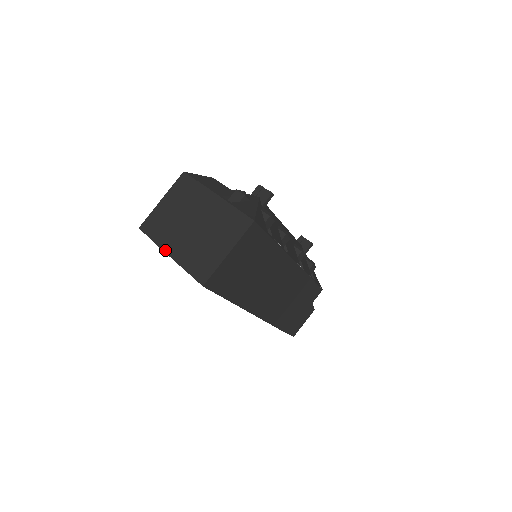
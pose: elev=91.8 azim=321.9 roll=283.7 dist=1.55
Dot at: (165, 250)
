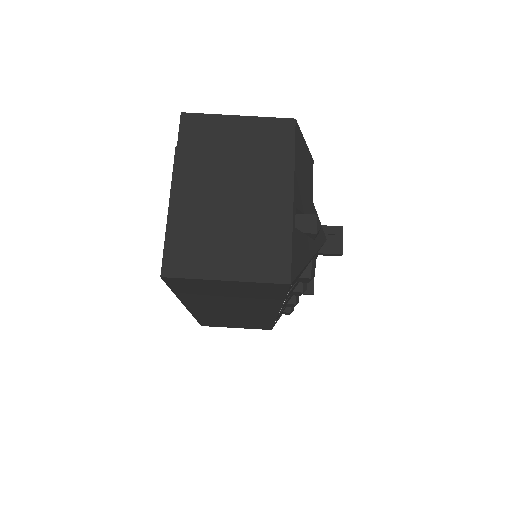
Dot at: (175, 180)
